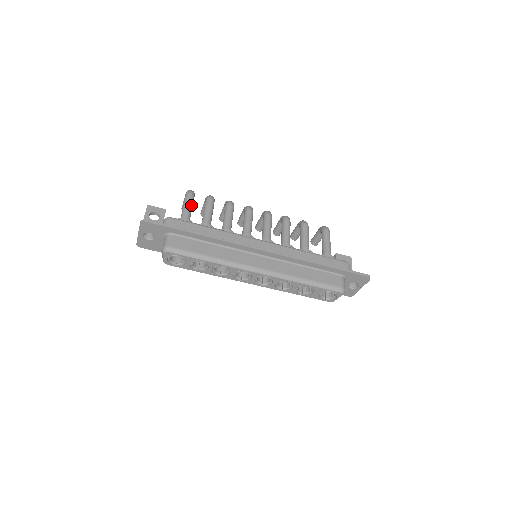
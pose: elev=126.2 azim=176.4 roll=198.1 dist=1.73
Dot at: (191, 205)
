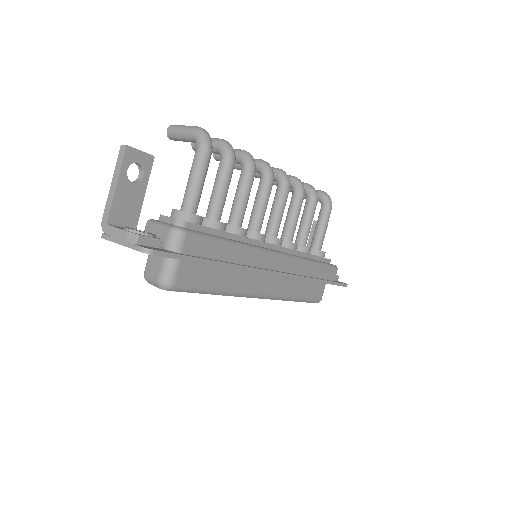
Dot at: (205, 176)
